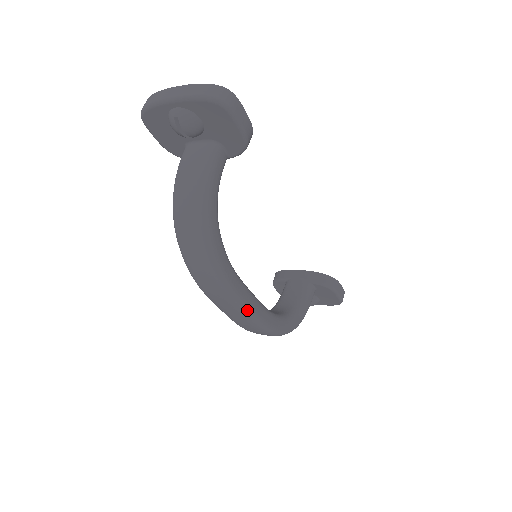
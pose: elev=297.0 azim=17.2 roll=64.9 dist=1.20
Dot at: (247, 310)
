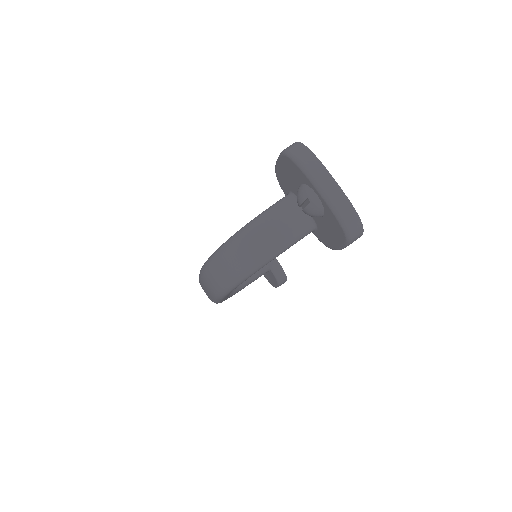
Dot at: (217, 301)
